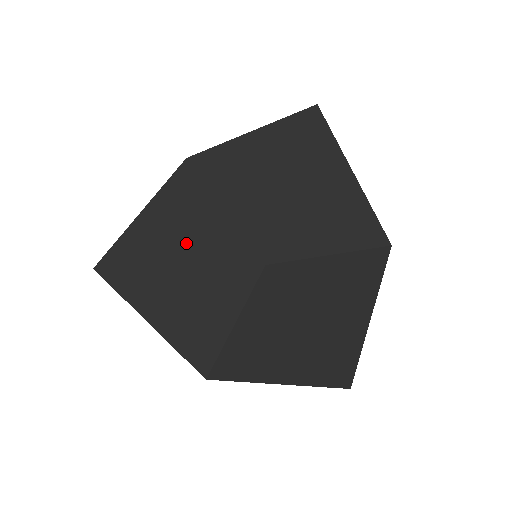
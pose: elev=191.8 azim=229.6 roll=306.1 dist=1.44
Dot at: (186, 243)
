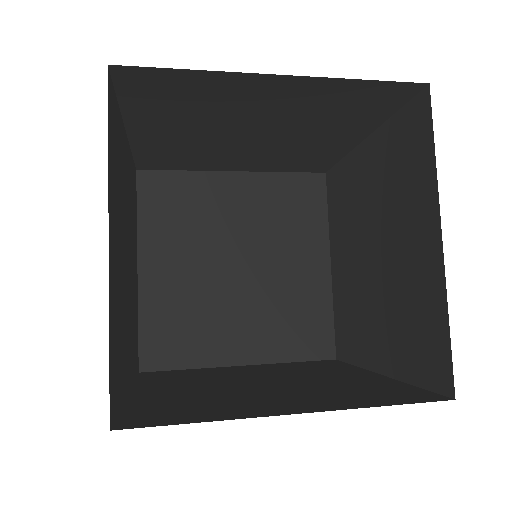
Dot at: (122, 237)
